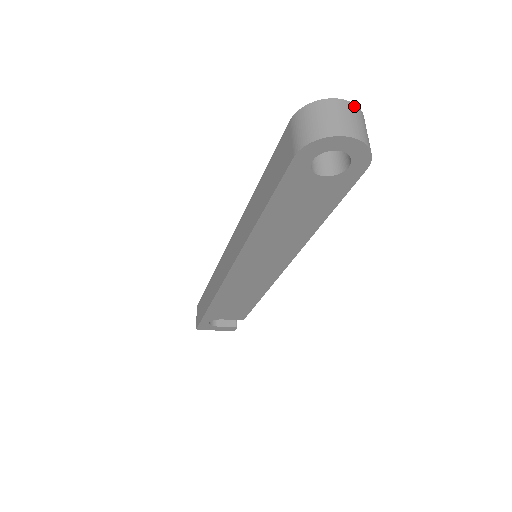
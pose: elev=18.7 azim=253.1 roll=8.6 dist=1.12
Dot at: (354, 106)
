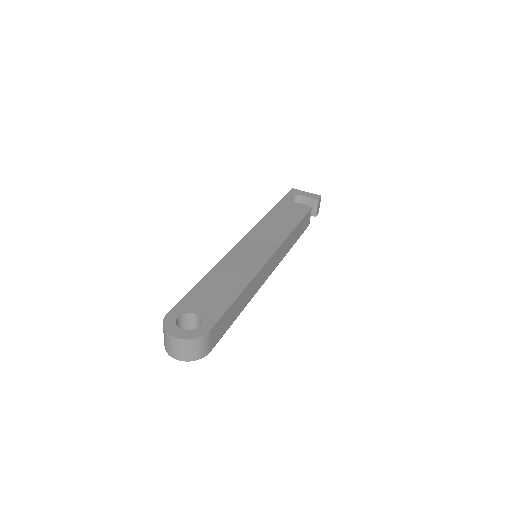
Dot at: (182, 341)
